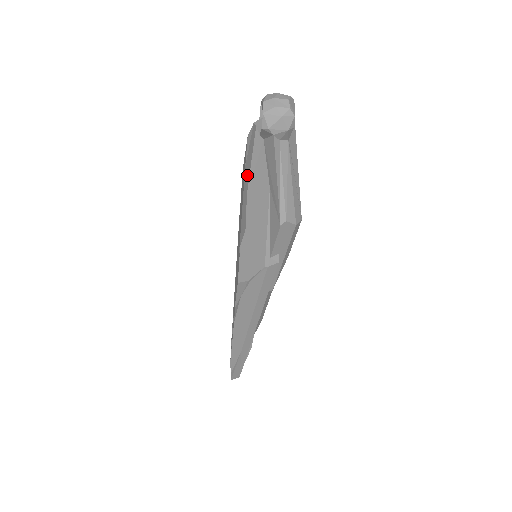
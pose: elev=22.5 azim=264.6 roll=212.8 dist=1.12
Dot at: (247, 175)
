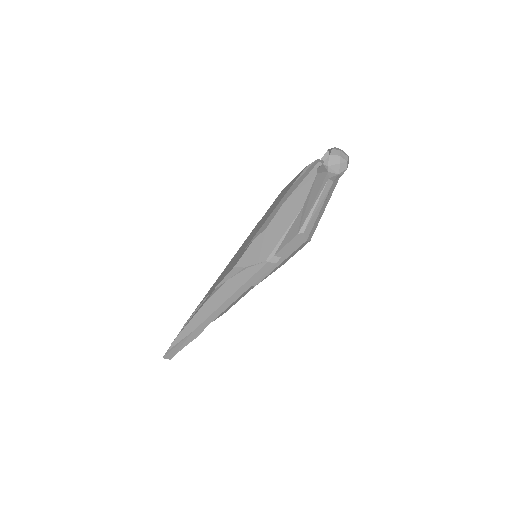
Dot at: (291, 191)
